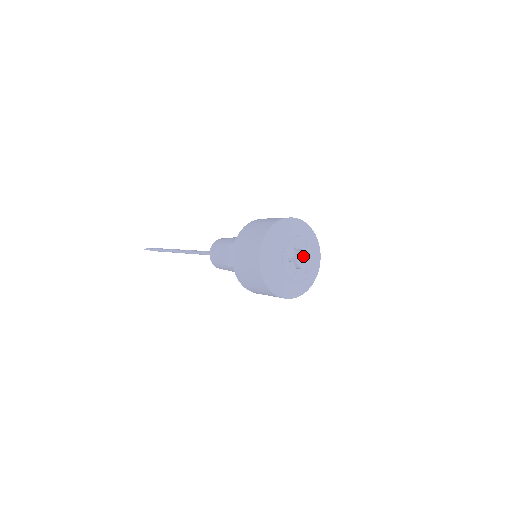
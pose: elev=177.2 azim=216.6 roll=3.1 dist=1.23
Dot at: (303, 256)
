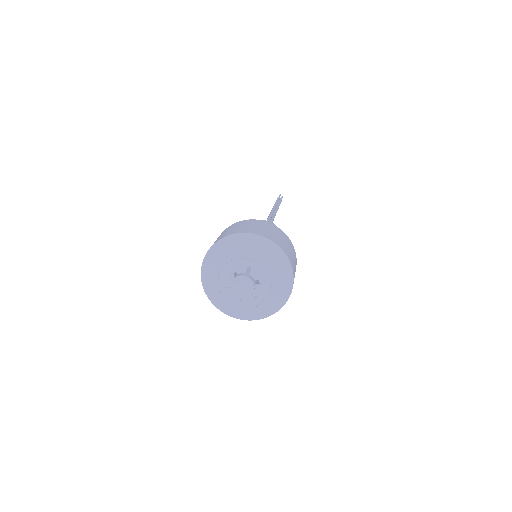
Dot at: (245, 283)
